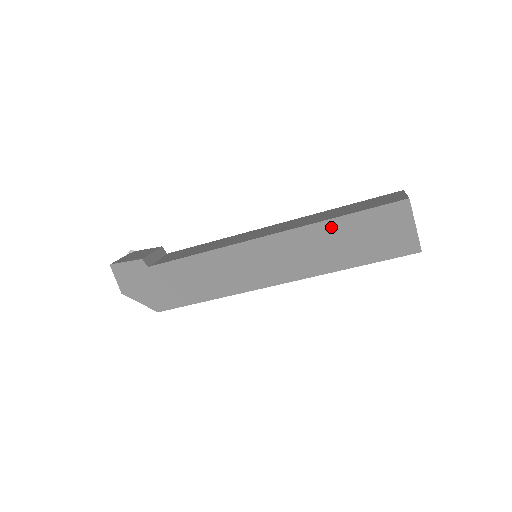
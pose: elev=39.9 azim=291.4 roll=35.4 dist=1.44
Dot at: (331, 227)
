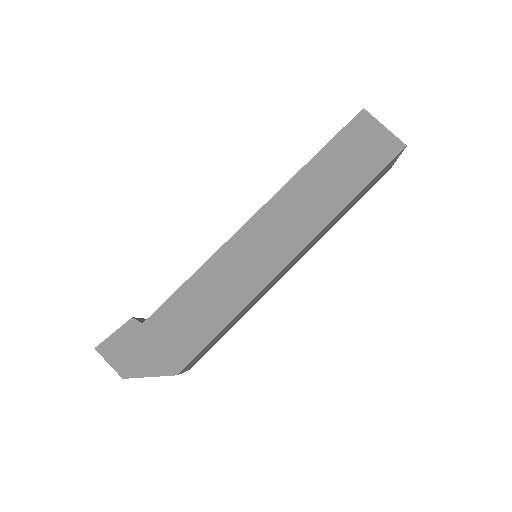
Dot at: (313, 169)
